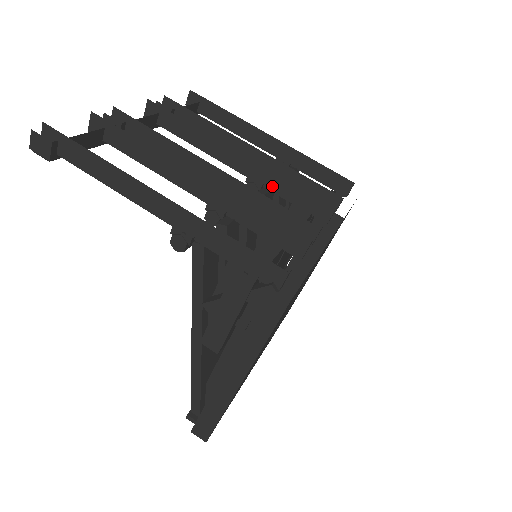
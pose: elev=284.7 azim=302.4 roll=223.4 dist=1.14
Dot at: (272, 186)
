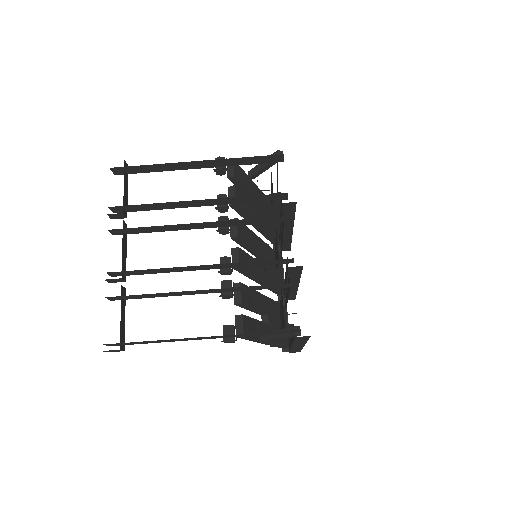
Dot at: (237, 224)
